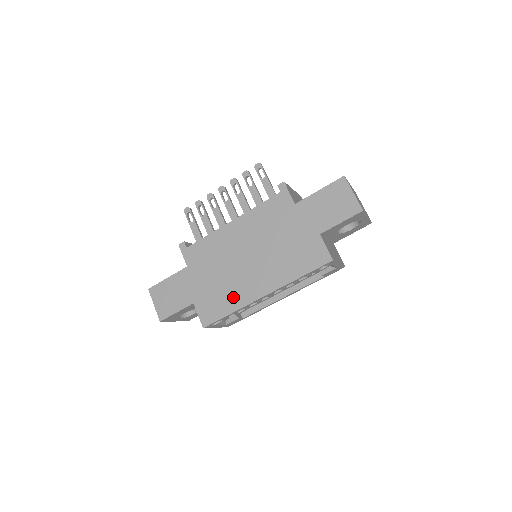
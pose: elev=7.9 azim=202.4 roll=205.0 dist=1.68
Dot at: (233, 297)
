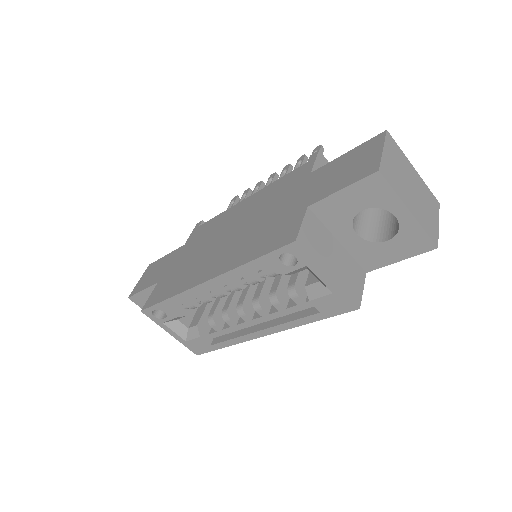
Dot at: (184, 280)
